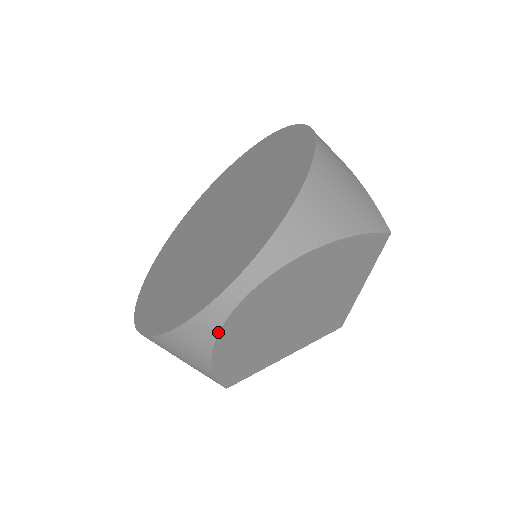
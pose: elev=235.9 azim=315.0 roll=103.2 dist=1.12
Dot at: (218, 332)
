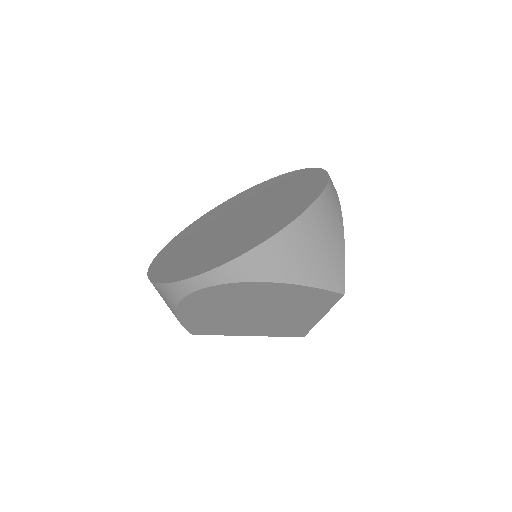
Dot at: (180, 300)
